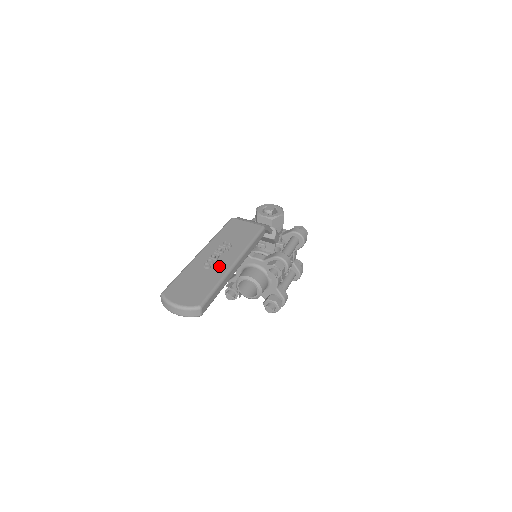
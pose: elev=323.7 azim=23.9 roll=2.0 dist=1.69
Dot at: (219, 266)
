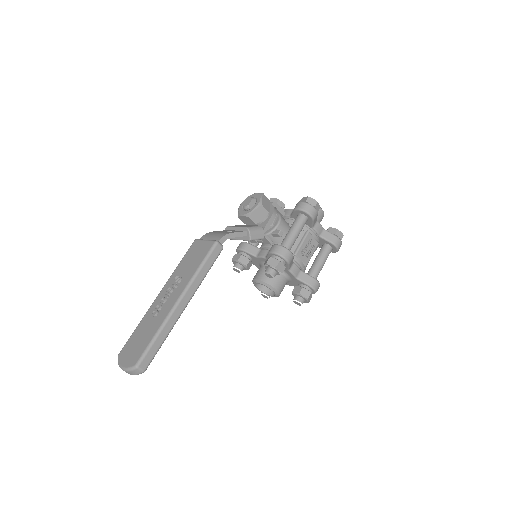
Dot at: (164, 311)
